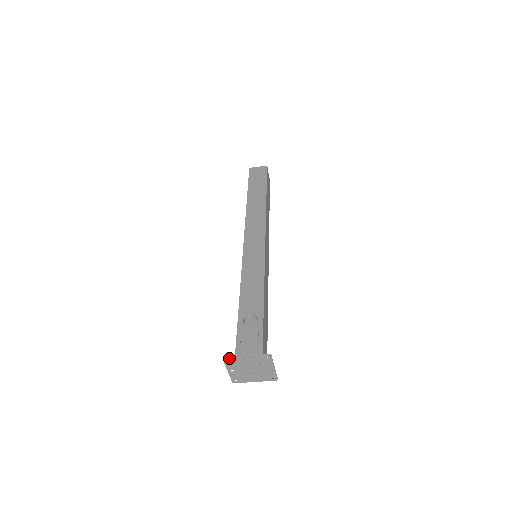
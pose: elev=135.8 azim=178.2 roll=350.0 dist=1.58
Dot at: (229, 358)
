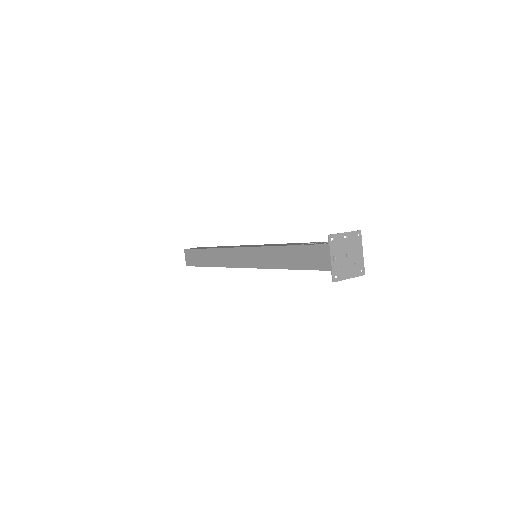
Dot at: (333, 235)
